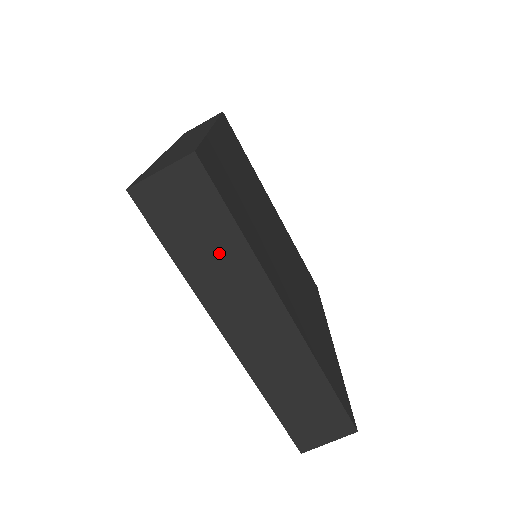
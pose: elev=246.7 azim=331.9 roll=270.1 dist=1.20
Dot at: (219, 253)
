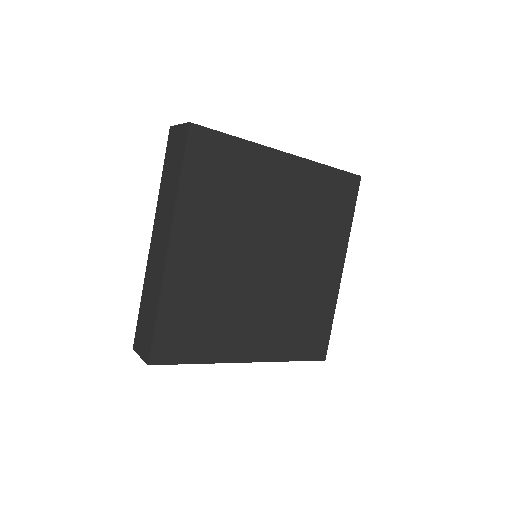
Dot at: (171, 186)
